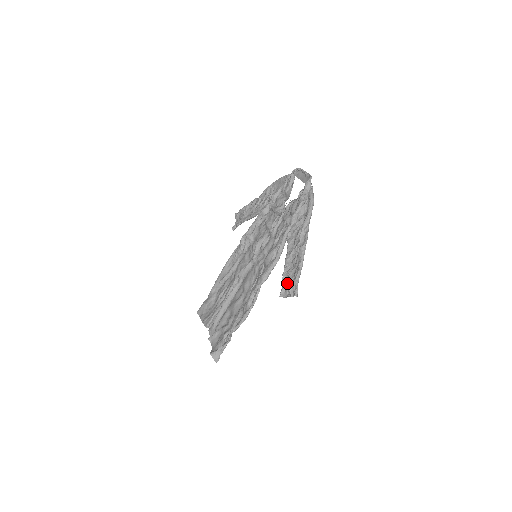
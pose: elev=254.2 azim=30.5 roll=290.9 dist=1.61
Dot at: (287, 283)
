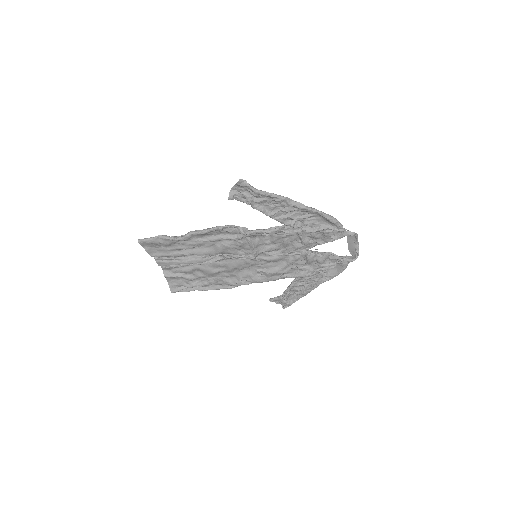
Dot at: (282, 300)
